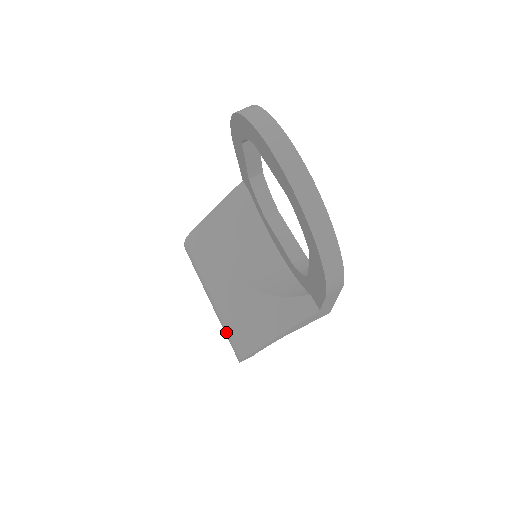
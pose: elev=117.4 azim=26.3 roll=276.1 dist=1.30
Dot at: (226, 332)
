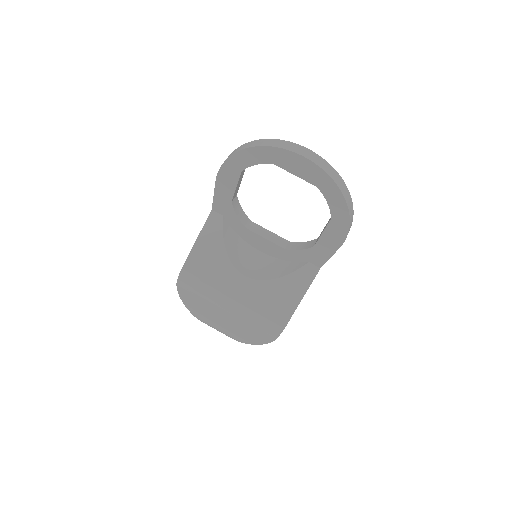
Dot at: (255, 324)
